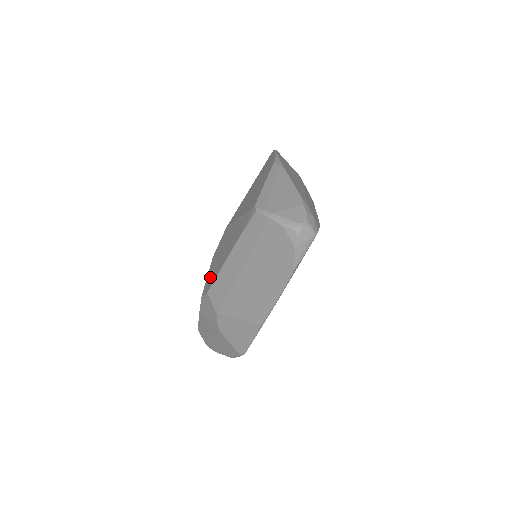
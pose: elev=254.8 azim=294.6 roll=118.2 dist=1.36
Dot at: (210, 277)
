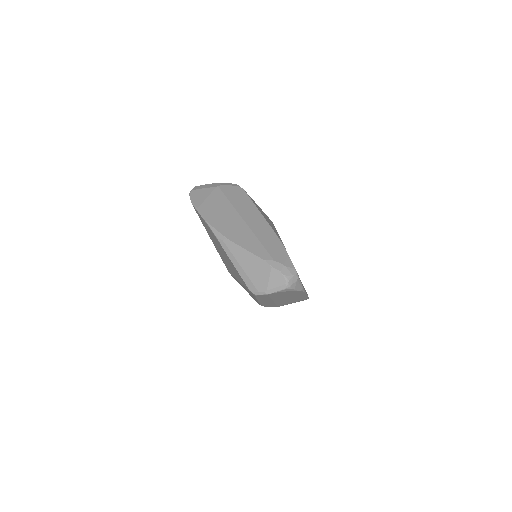
Dot at: occluded
